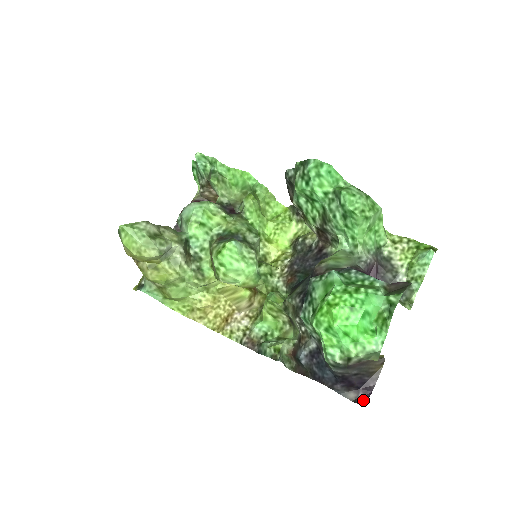
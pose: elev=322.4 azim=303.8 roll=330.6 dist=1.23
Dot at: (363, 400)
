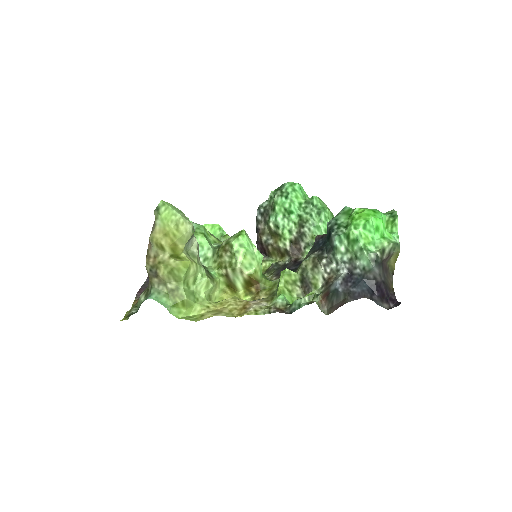
Dot at: (396, 305)
